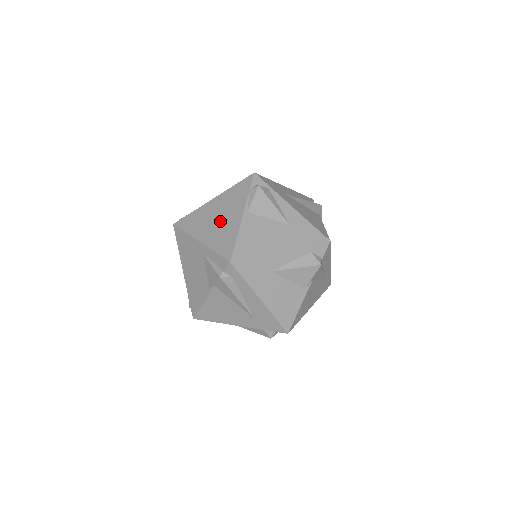
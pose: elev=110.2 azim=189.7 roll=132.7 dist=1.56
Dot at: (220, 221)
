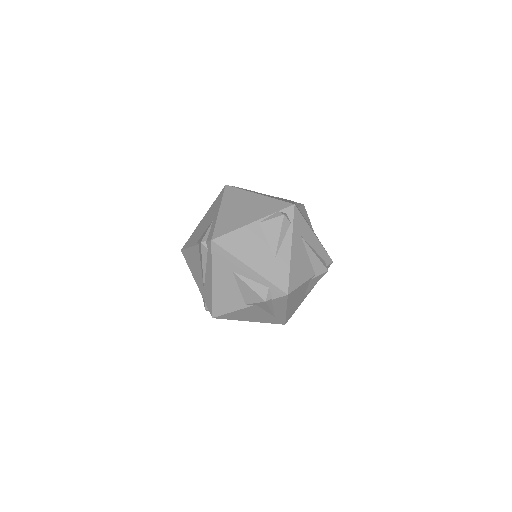
Dot at: (242, 211)
